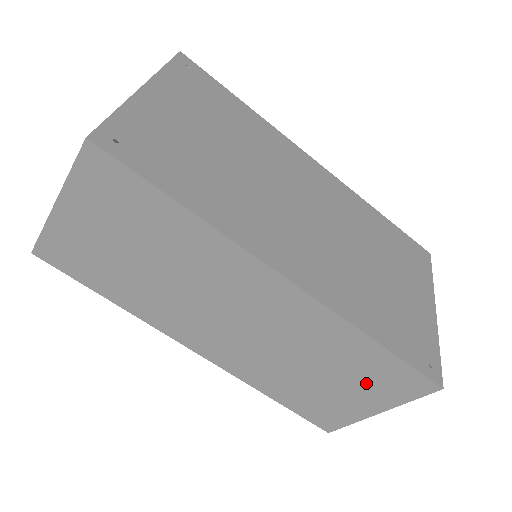
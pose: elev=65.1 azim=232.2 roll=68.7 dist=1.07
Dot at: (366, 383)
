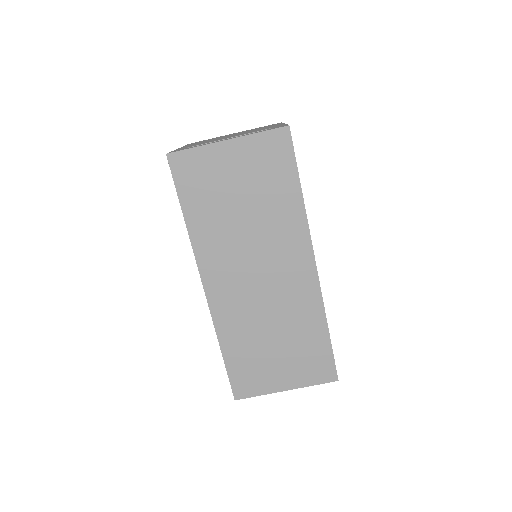
Dot at: (298, 360)
